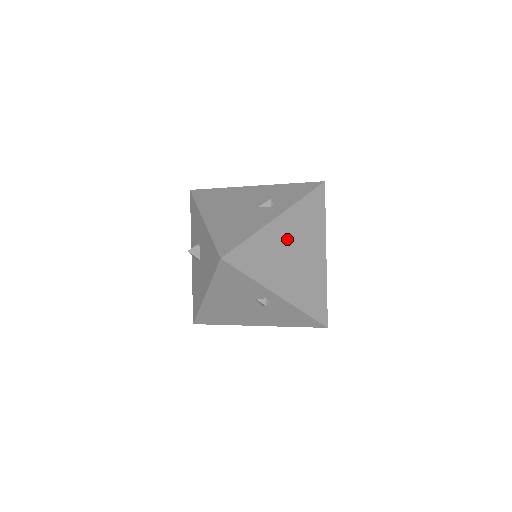
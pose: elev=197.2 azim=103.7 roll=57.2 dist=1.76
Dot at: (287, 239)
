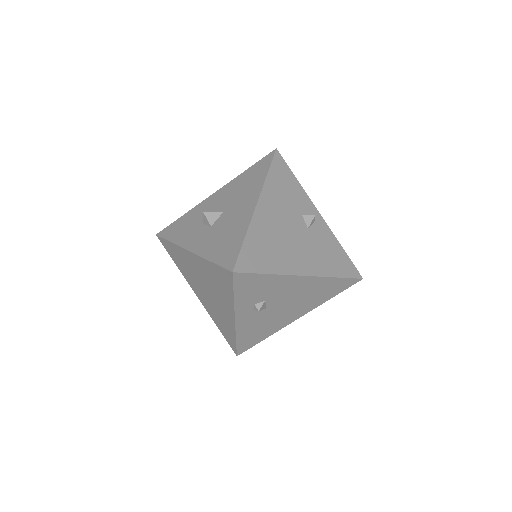
Dot at: occluded
